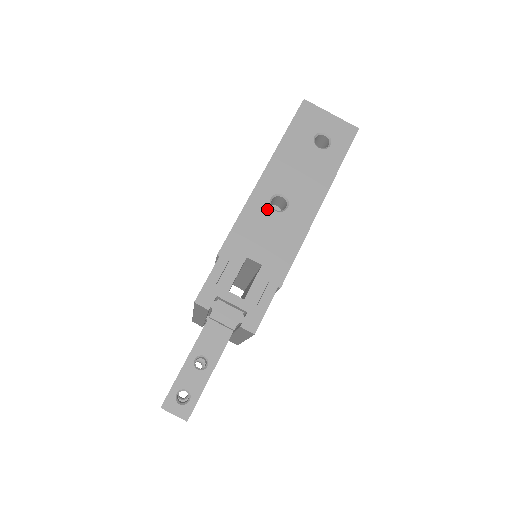
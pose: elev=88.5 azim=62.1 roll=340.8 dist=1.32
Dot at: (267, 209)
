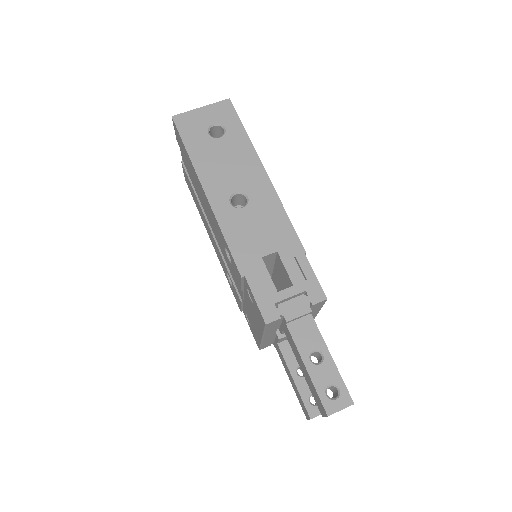
Dot at: (236, 213)
